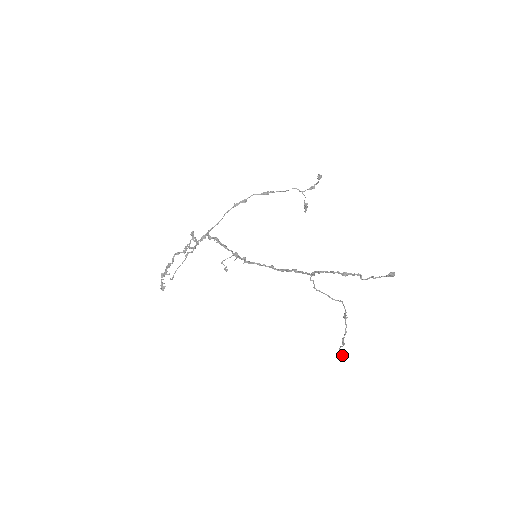
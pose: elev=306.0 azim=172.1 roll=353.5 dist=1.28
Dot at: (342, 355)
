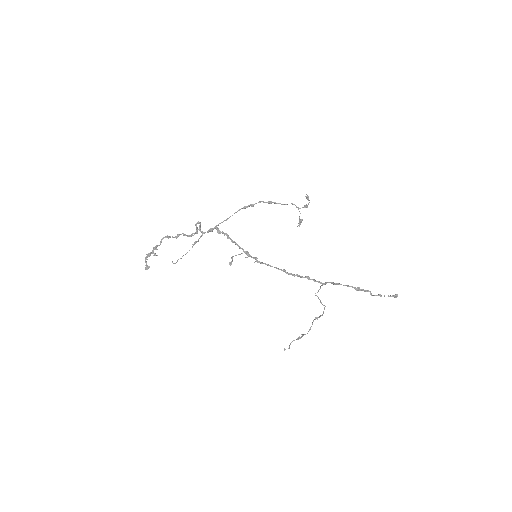
Dot at: occluded
